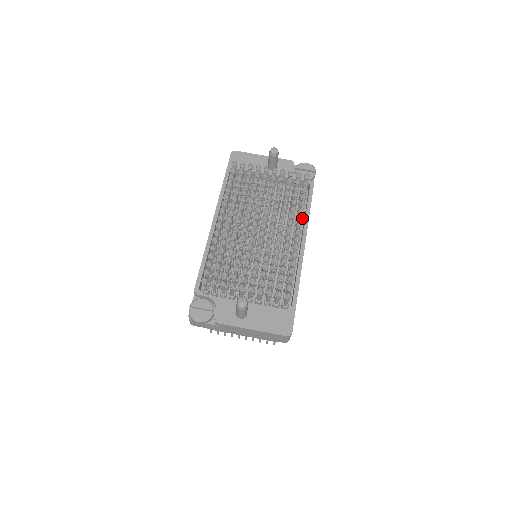
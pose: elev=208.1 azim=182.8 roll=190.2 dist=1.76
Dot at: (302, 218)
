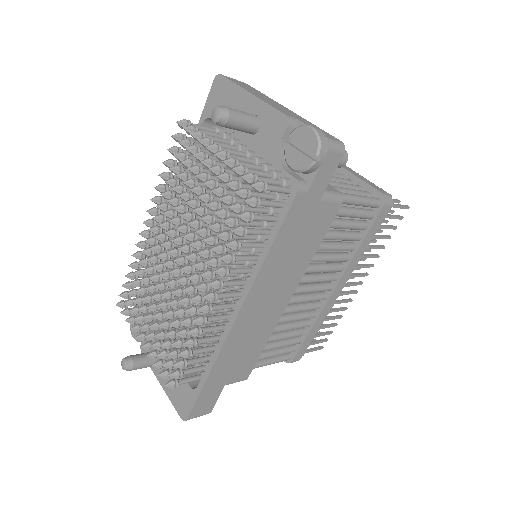
Dot at: (221, 276)
